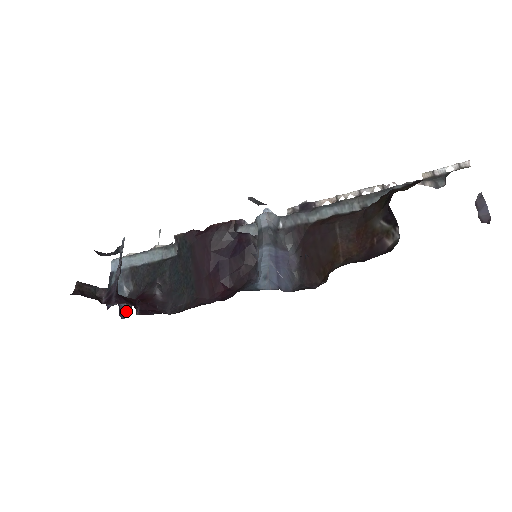
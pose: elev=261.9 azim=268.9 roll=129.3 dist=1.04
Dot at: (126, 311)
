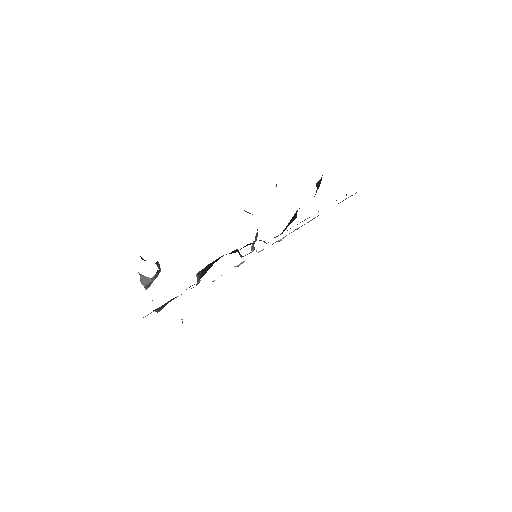
Dot at: occluded
